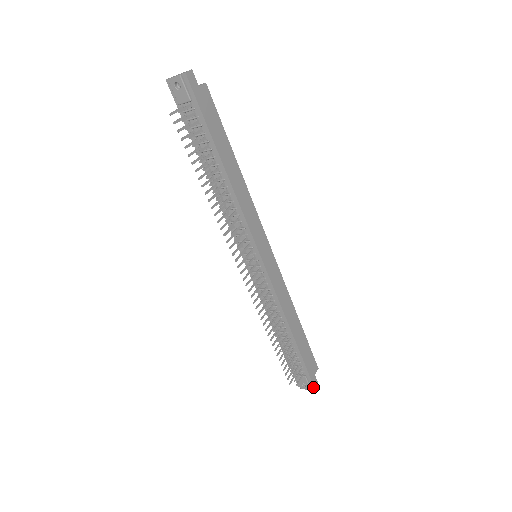
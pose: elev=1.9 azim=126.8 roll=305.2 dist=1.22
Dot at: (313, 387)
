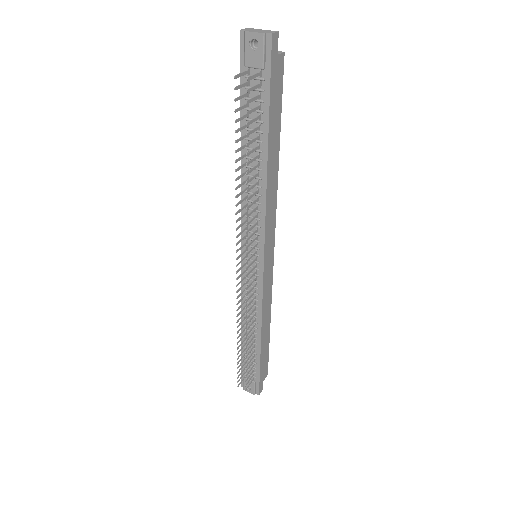
Dot at: (258, 392)
